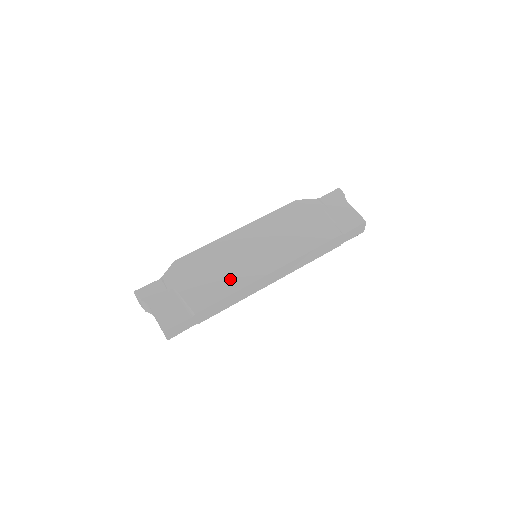
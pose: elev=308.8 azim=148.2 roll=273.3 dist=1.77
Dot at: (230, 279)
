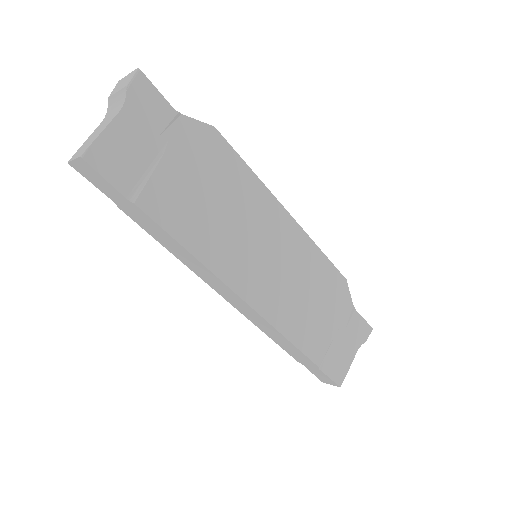
Dot at: (212, 237)
